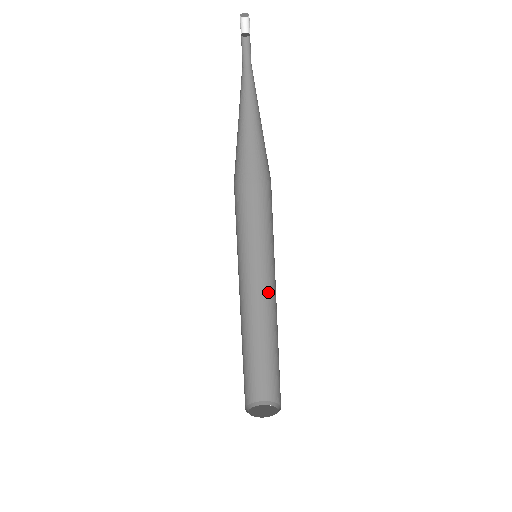
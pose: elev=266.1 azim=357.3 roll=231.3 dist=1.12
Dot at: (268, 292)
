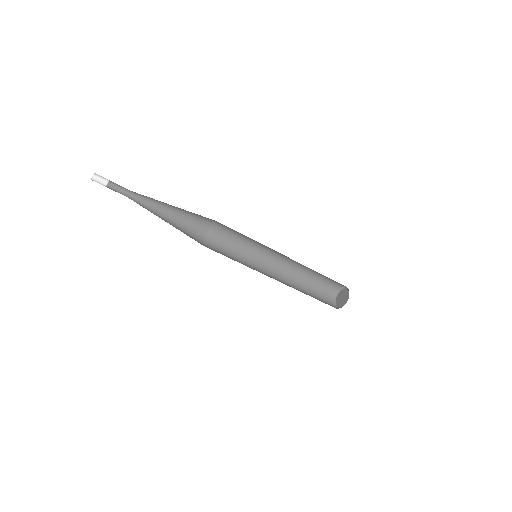
Dot at: (277, 260)
